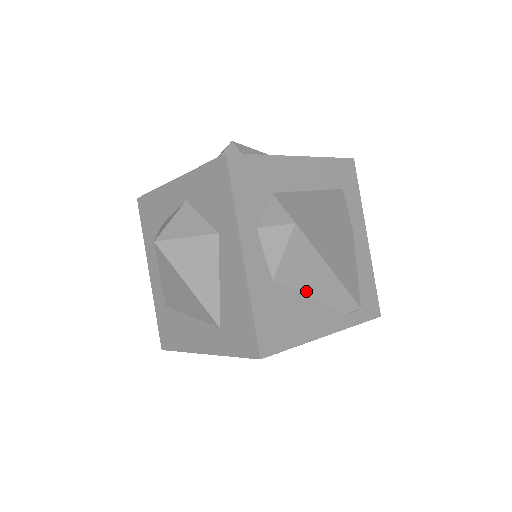
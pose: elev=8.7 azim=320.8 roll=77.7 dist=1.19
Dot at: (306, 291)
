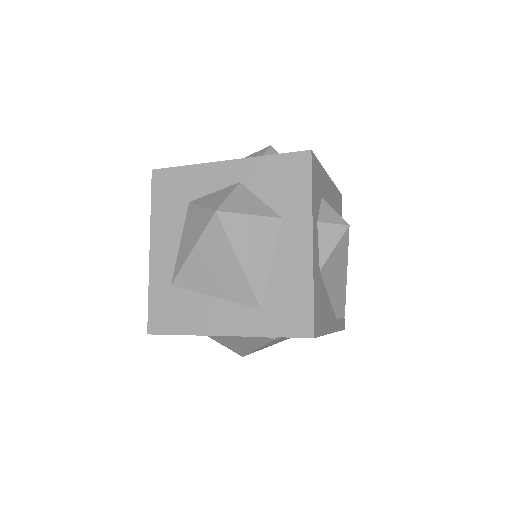
Dot at: (329, 289)
